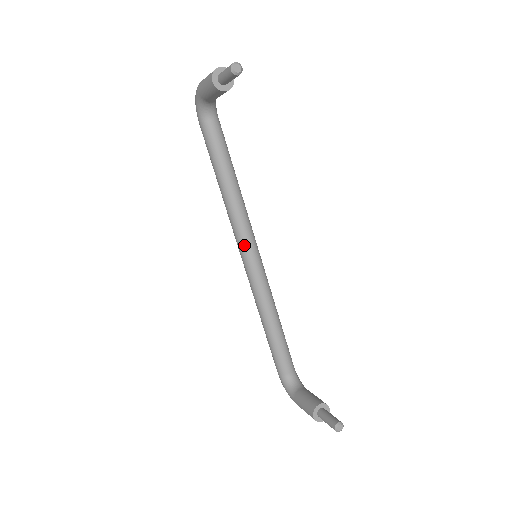
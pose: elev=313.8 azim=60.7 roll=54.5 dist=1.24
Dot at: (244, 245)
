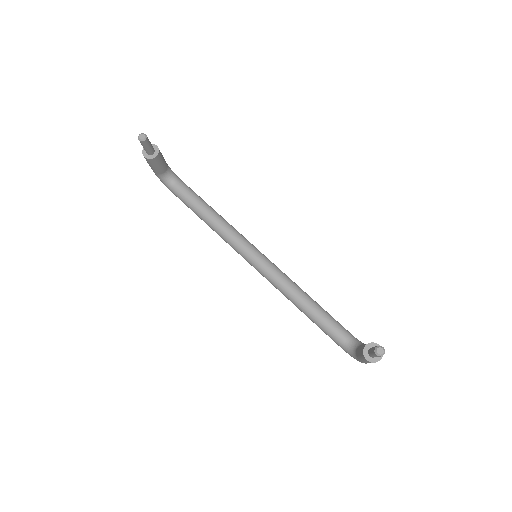
Dot at: (245, 254)
